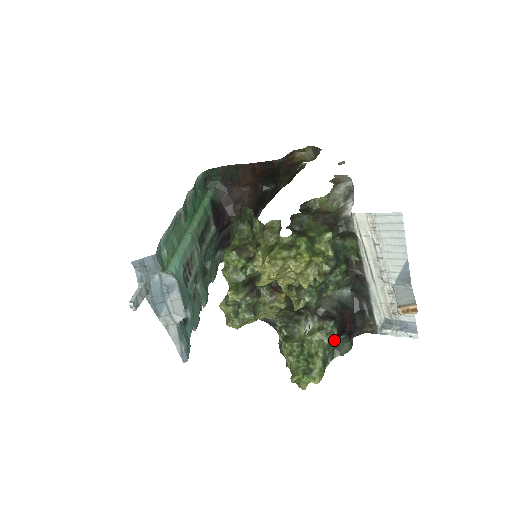
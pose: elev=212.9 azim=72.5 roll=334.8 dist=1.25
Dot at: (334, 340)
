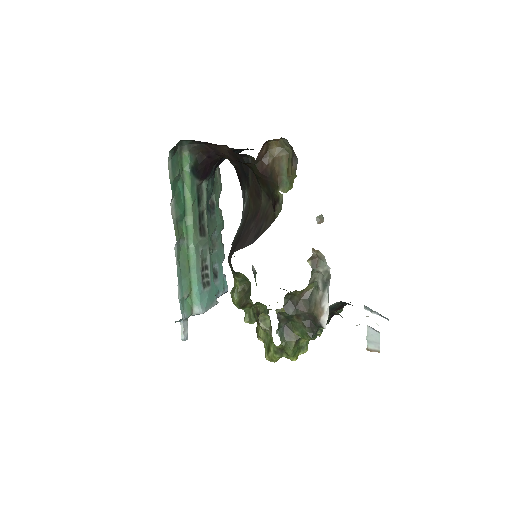
Dot at: occluded
